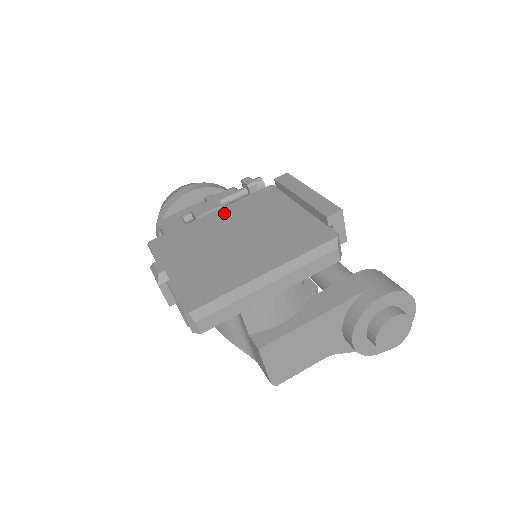
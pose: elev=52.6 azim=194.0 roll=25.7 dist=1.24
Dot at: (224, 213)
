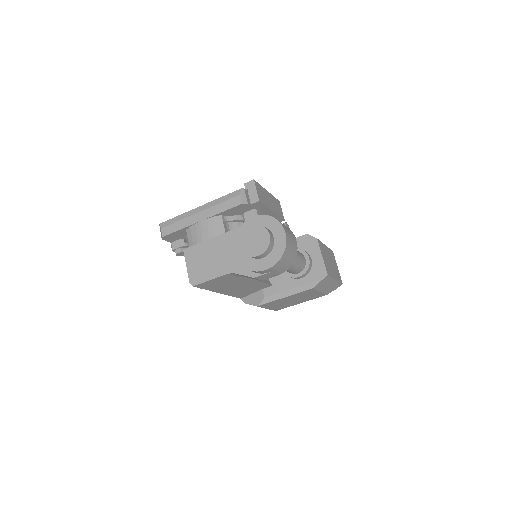
Dot at: occluded
